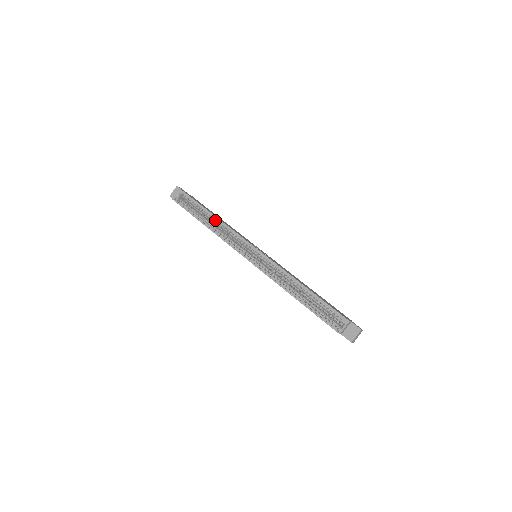
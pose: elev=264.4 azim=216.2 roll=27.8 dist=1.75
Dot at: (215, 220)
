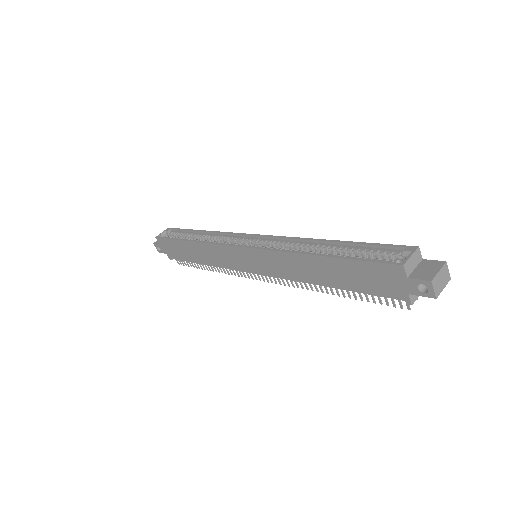
Dot at: (205, 238)
